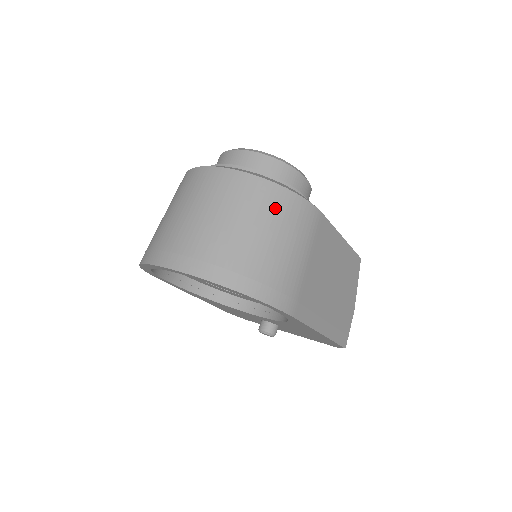
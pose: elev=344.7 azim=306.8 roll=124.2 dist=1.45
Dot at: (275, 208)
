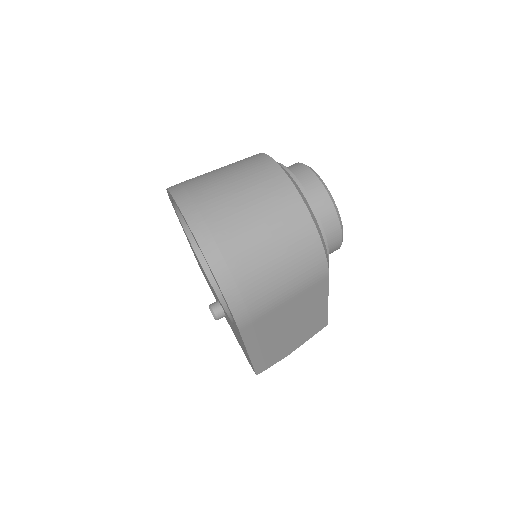
Dot at: (299, 245)
